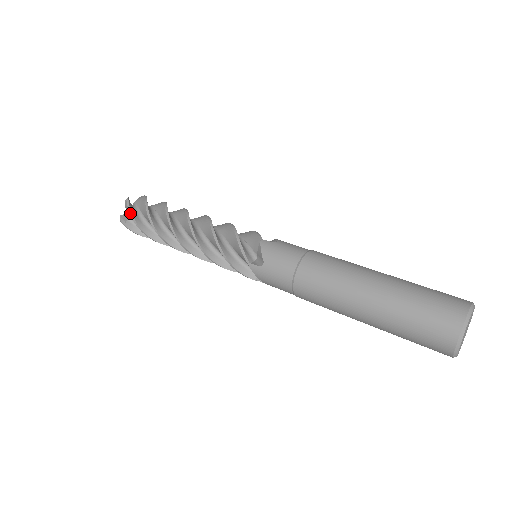
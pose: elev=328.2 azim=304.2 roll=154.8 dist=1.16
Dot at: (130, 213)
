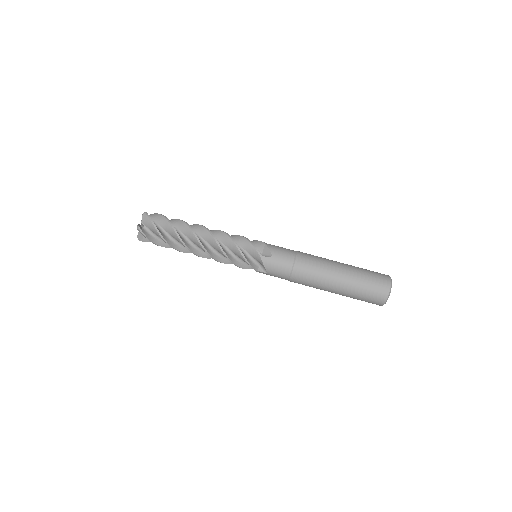
Dot at: occluded
